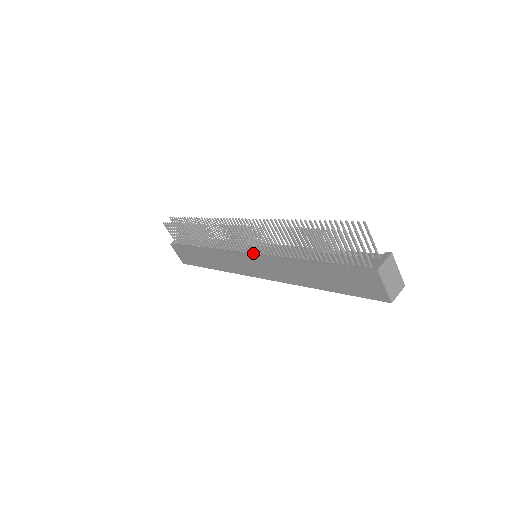
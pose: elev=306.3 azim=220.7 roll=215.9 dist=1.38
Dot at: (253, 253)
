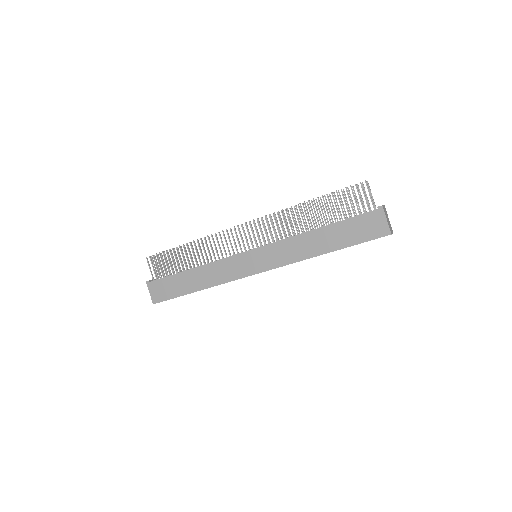
Dot at: (258, 247)
